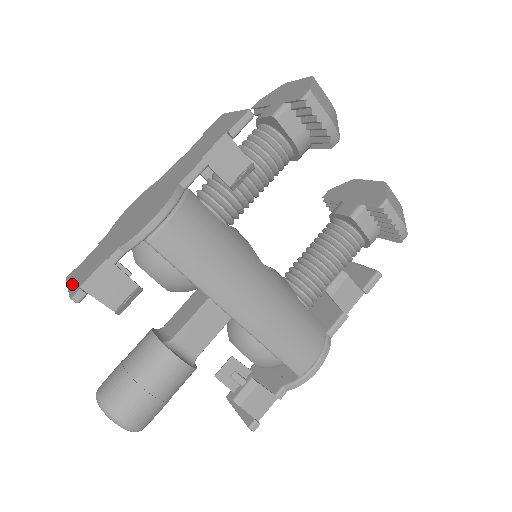
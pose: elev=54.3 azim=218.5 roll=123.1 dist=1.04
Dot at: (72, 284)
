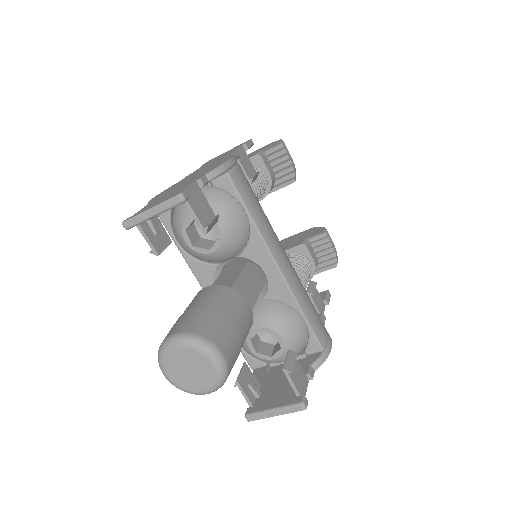
Dot at: (156, 204)
